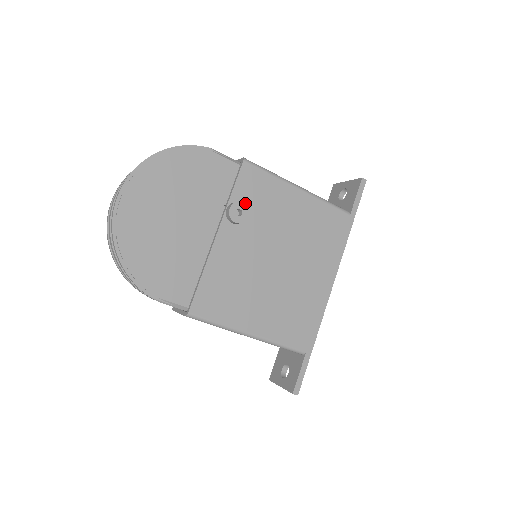
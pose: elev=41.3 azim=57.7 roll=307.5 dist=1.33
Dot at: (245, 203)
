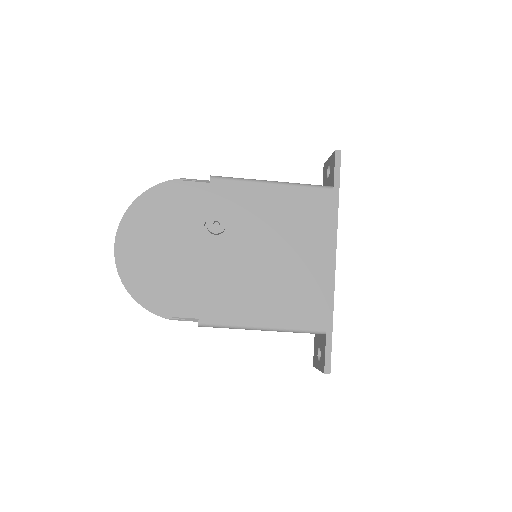
Dot at: (222, 214)
